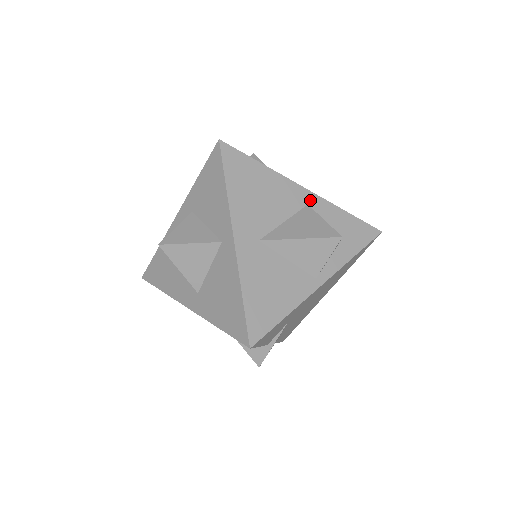
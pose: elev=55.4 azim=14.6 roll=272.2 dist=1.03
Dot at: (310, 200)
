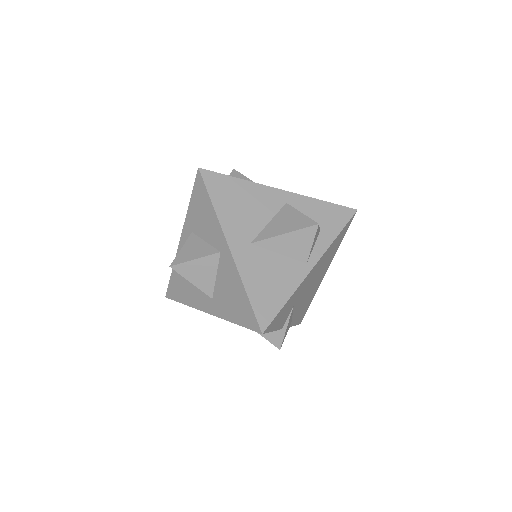
Dot at: (287, 199)
